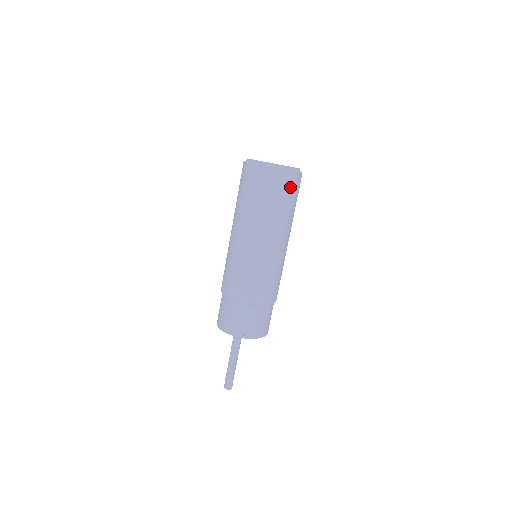
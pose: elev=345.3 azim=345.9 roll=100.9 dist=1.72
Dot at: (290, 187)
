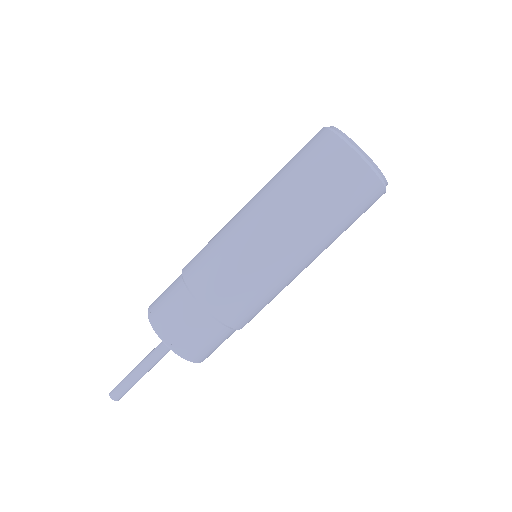
Dot at: (352, 185)
